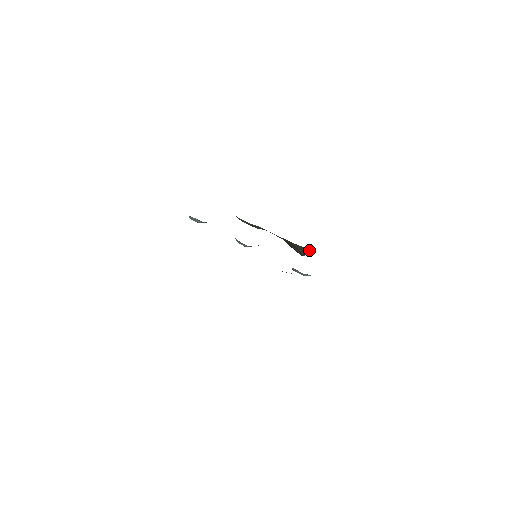
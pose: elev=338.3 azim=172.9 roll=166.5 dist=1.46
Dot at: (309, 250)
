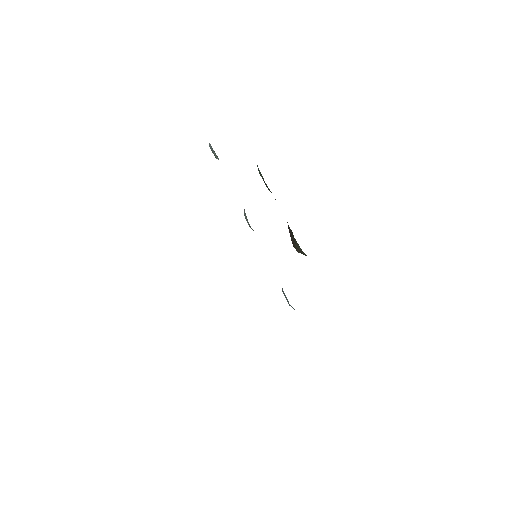
Dot at: (305, 254)
